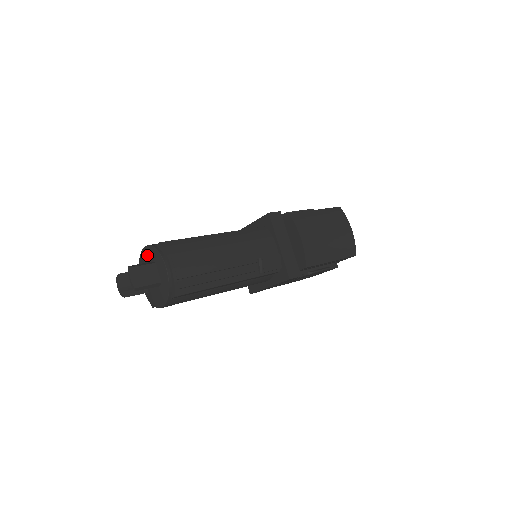
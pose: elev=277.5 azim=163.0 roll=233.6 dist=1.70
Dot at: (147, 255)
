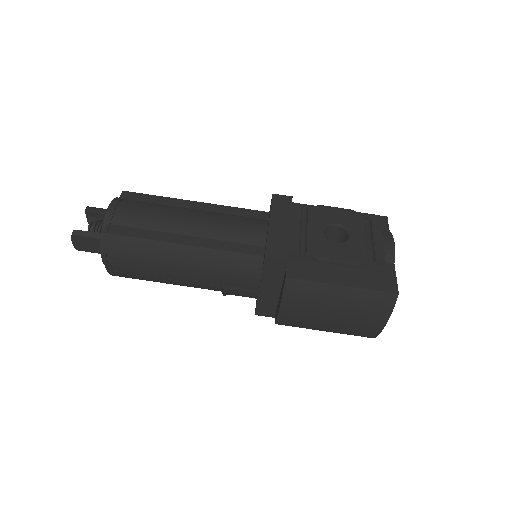
Dot at: occluded
